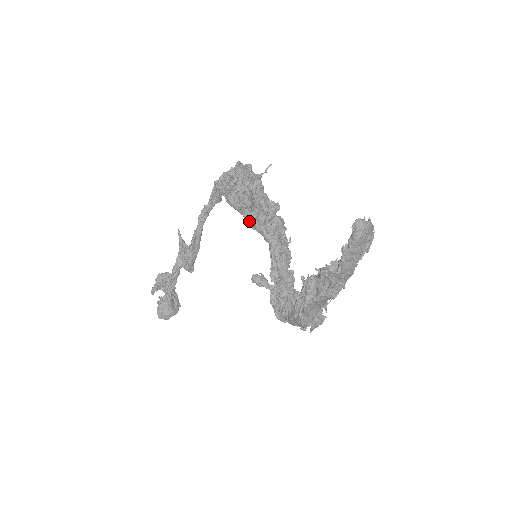
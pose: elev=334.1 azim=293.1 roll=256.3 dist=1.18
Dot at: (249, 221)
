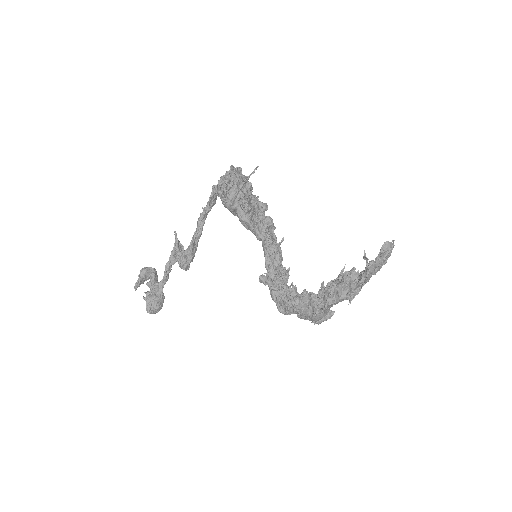
Dot at: (244, 222)
